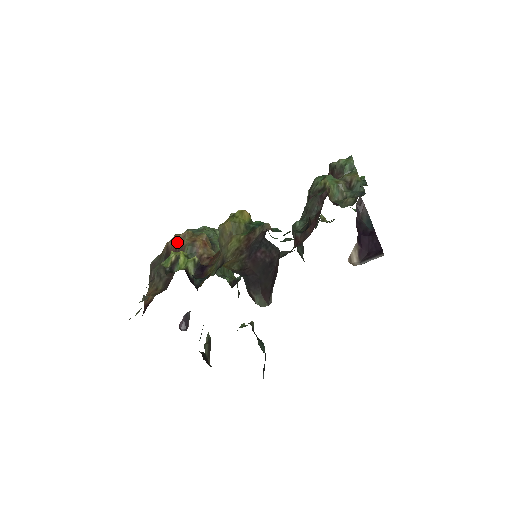
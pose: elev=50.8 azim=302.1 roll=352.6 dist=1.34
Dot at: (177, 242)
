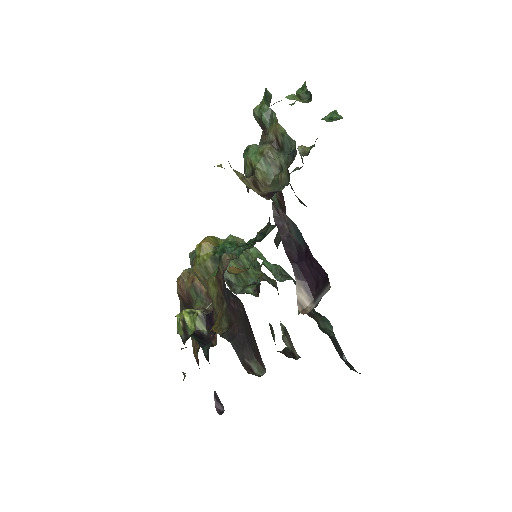
Dot at: (182, 289)
